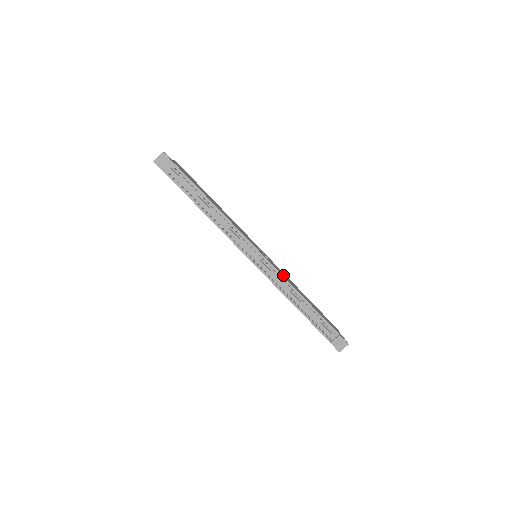
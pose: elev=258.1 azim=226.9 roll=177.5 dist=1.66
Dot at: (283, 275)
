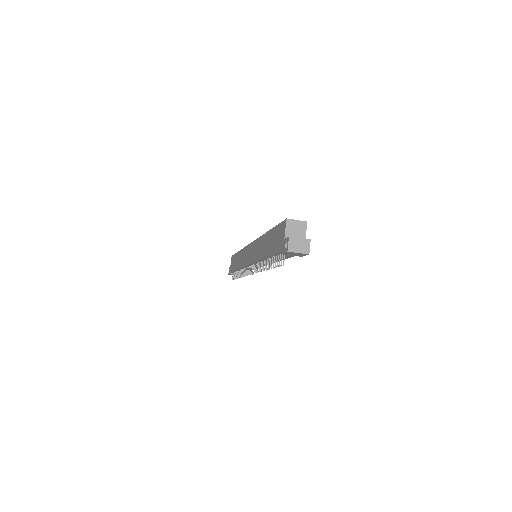
Dot at: occluded
